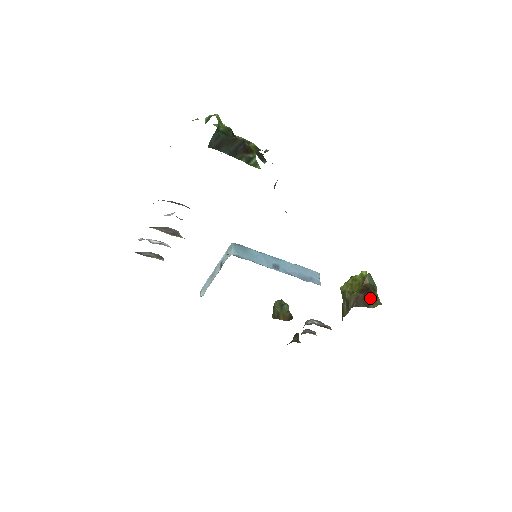
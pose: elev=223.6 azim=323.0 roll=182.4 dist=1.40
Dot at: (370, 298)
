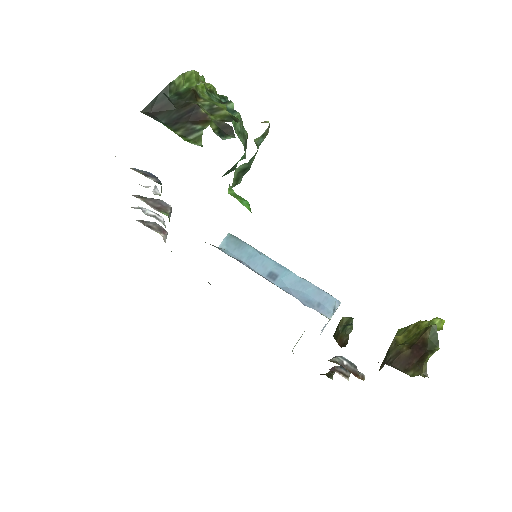
Dot at: (417, 360)
